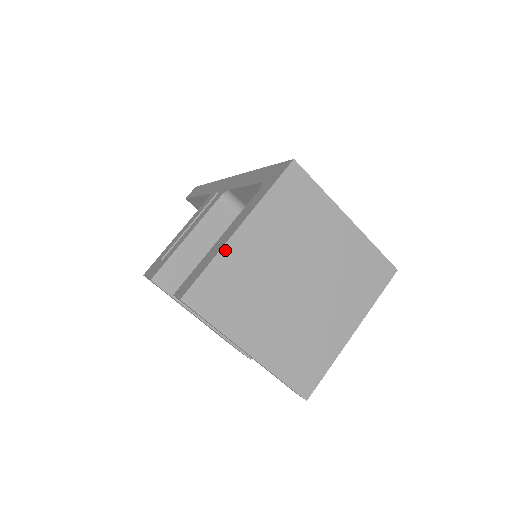
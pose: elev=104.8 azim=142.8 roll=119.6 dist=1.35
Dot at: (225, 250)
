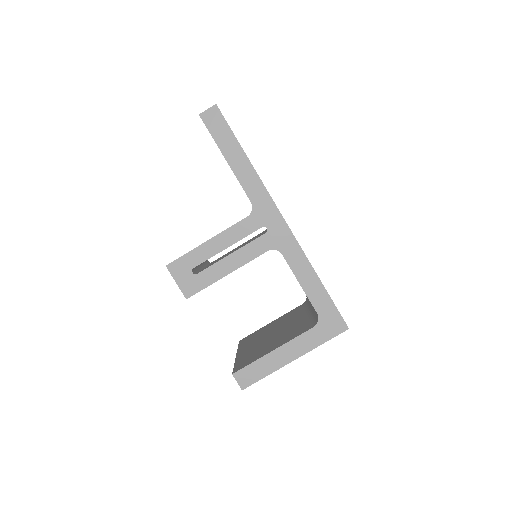
Dot at: (279, 368)
